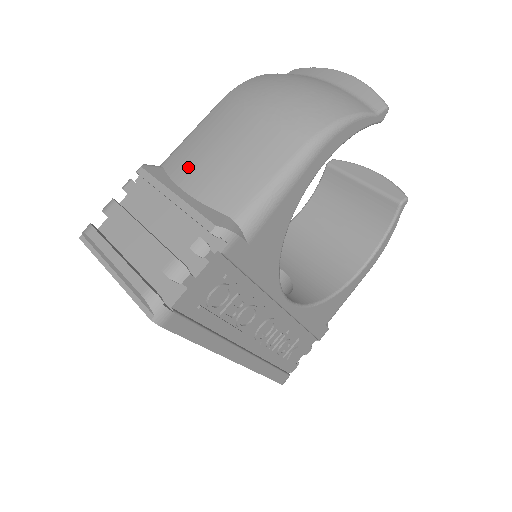
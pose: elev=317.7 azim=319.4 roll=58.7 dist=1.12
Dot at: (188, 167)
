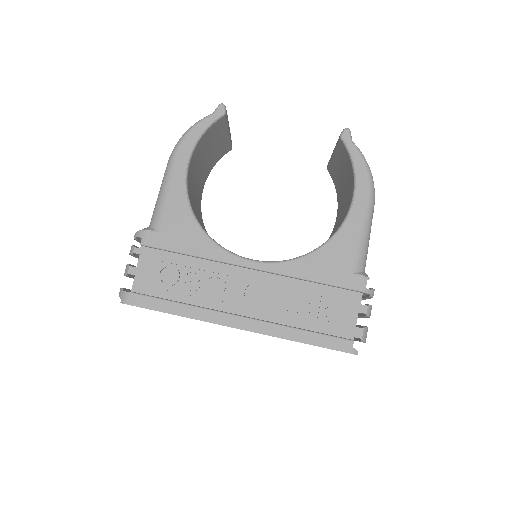
Dot at: occluded
